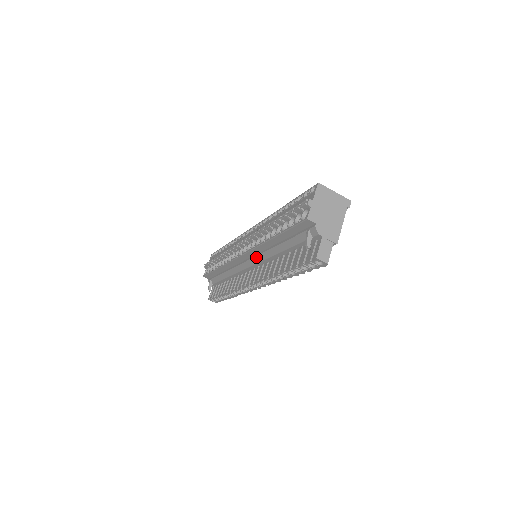
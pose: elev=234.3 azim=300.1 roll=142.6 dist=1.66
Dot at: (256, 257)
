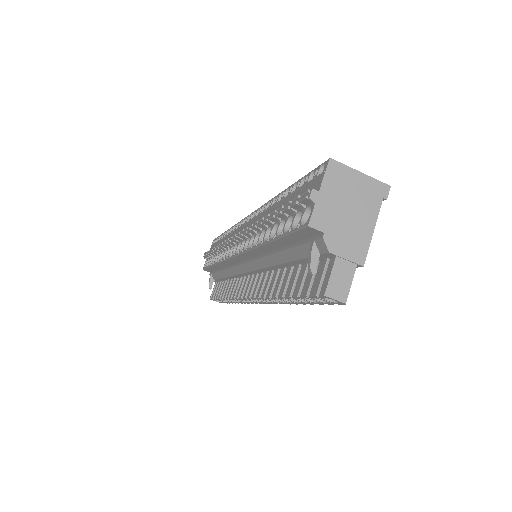
Dot at: (252, 262)
